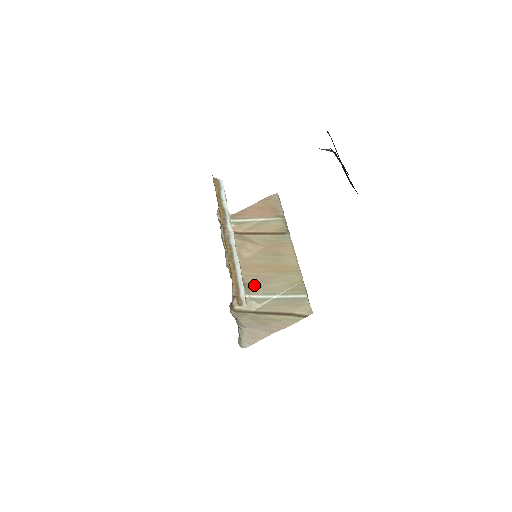
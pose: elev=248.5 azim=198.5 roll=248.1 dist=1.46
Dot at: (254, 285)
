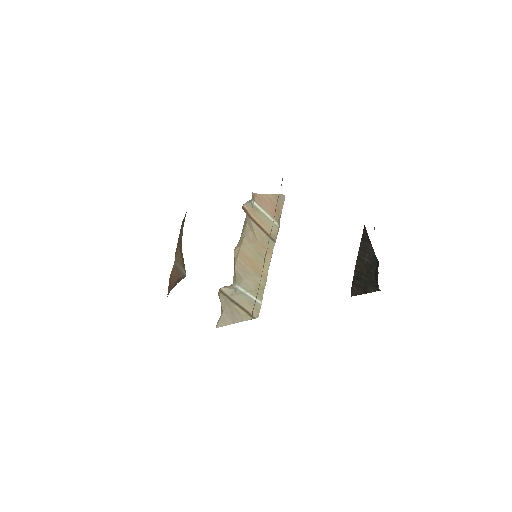
Dot at: (239, 274)
